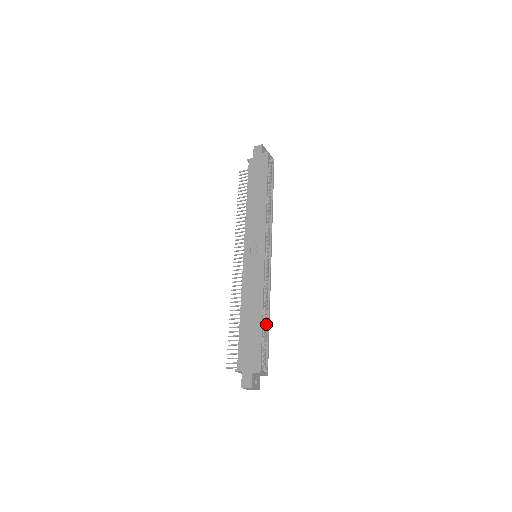
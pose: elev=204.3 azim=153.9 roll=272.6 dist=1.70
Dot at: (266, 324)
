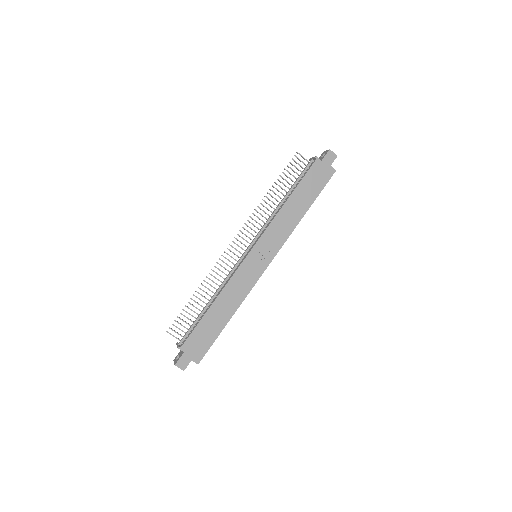
Dot at: occluded
